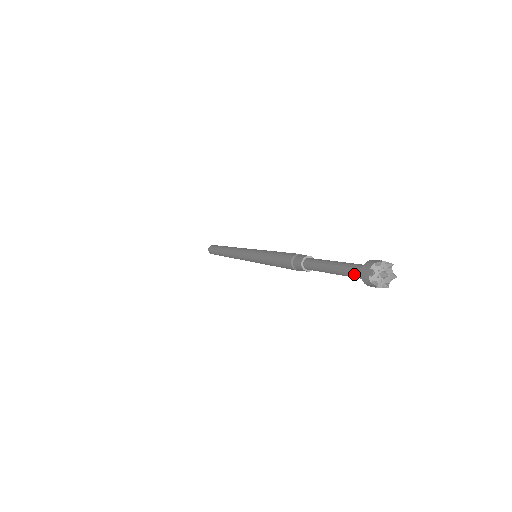
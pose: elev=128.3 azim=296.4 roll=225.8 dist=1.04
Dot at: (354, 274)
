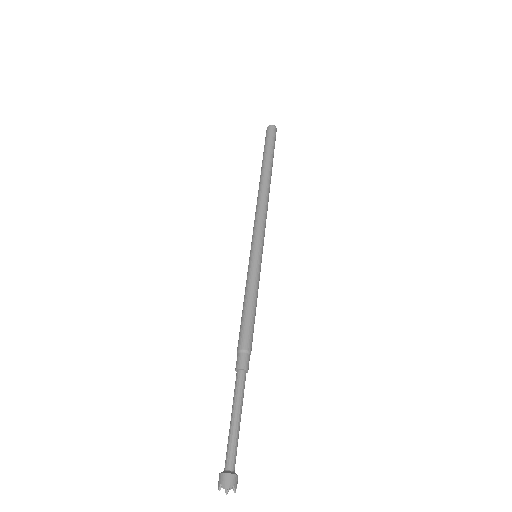
Dot at: (226, 456)
